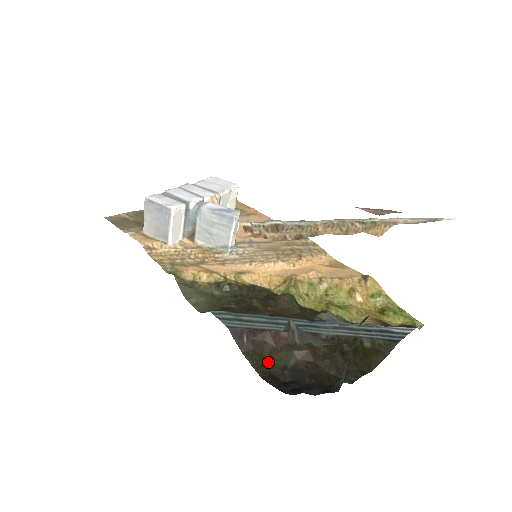
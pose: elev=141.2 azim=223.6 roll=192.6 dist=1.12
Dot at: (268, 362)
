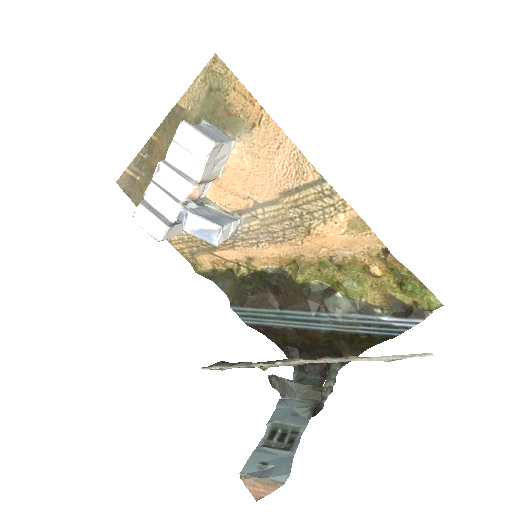
Dot at: (283, 340)
